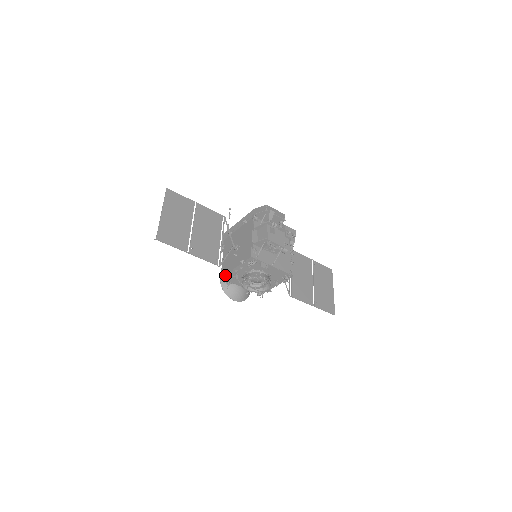
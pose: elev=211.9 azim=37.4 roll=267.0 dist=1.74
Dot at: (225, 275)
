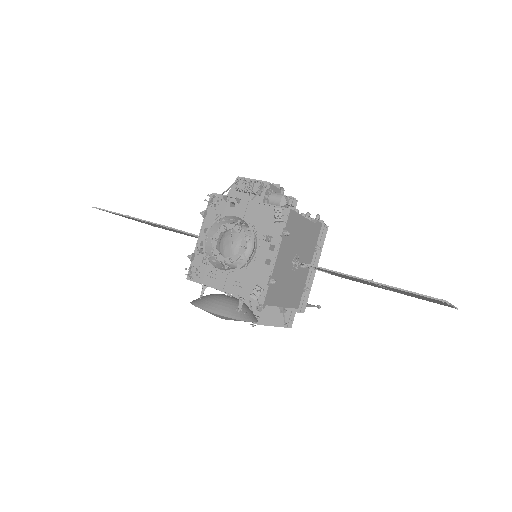
Dot at: (191, 266)
